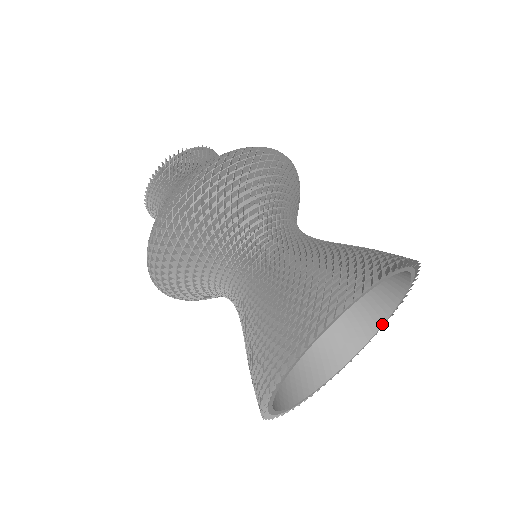
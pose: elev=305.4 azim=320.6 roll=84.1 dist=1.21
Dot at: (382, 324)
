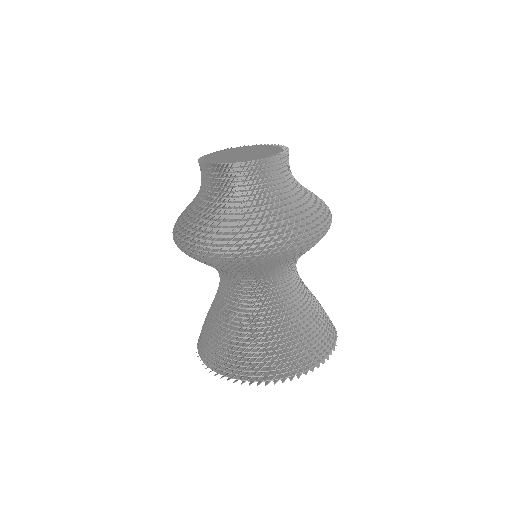
Dot at: occluded
